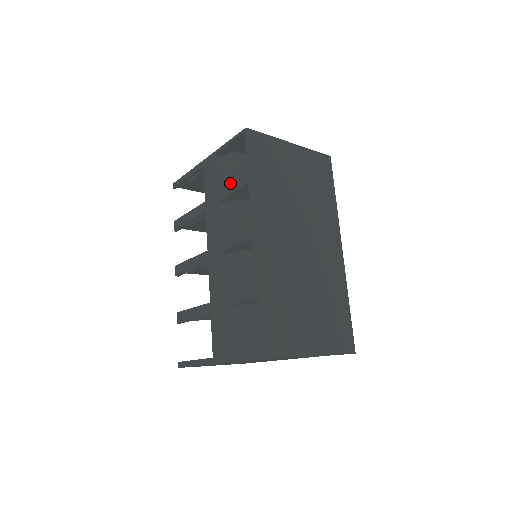
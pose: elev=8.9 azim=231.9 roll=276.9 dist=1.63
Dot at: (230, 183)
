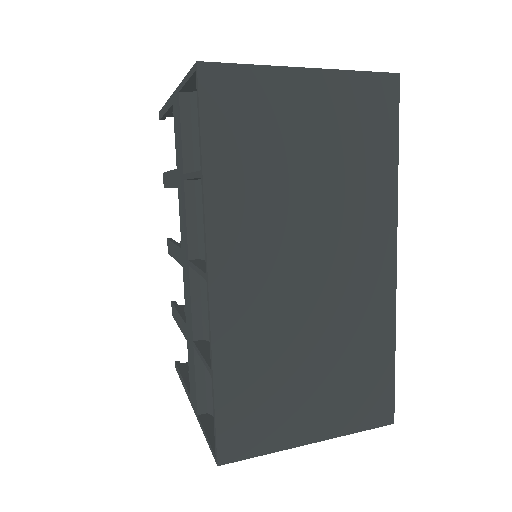
Dot at: occluded
